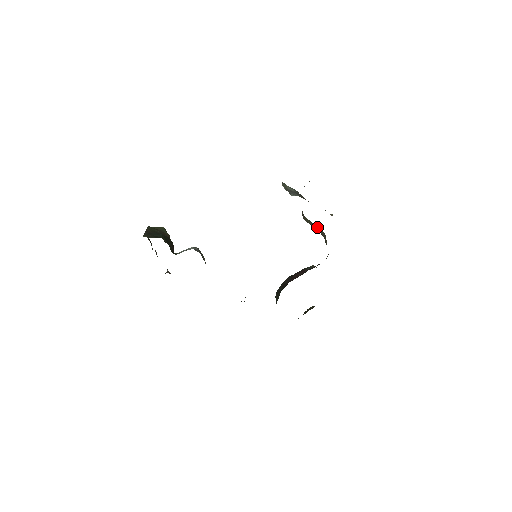
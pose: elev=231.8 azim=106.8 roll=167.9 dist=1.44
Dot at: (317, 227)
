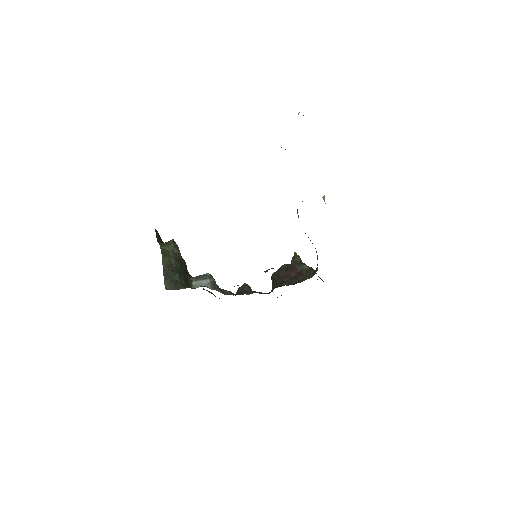
Dot at: occluded
